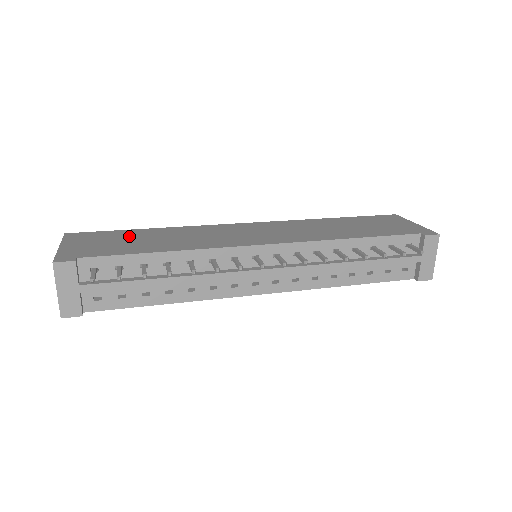
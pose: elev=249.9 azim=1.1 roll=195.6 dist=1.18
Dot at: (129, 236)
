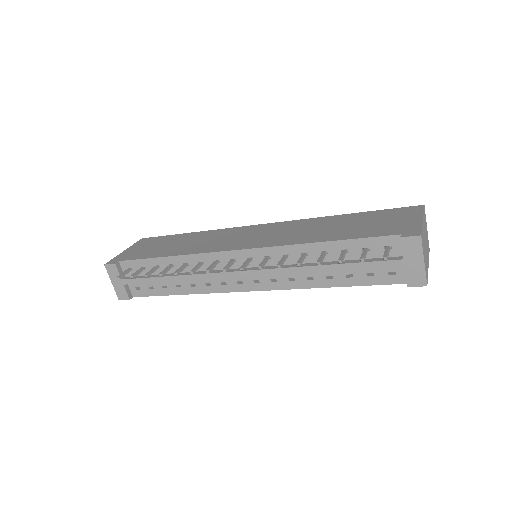
Dot at: (169, 241)
